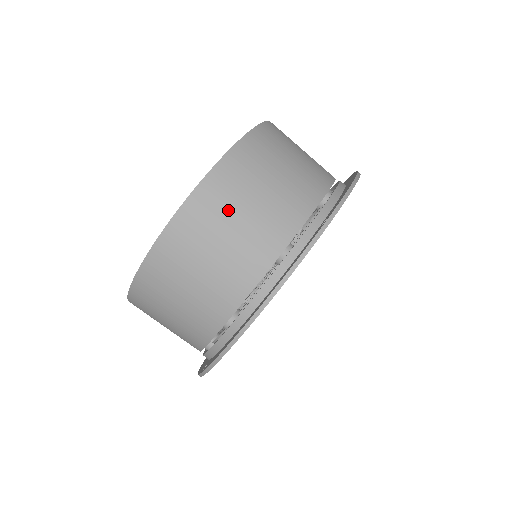
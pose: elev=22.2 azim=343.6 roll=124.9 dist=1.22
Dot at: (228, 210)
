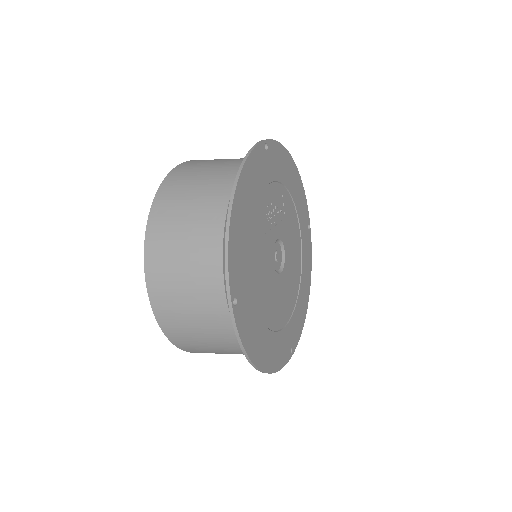
Dot at: (185, 327)
